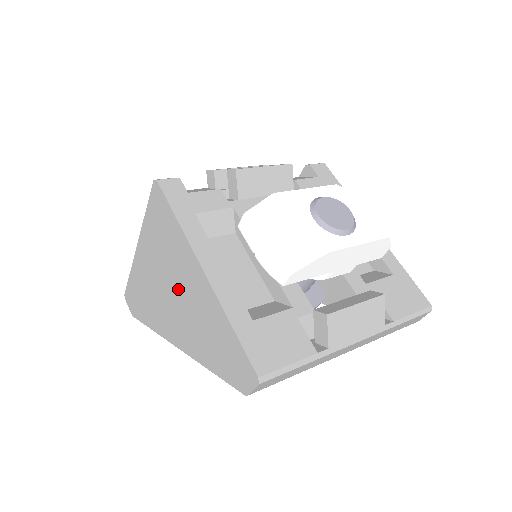
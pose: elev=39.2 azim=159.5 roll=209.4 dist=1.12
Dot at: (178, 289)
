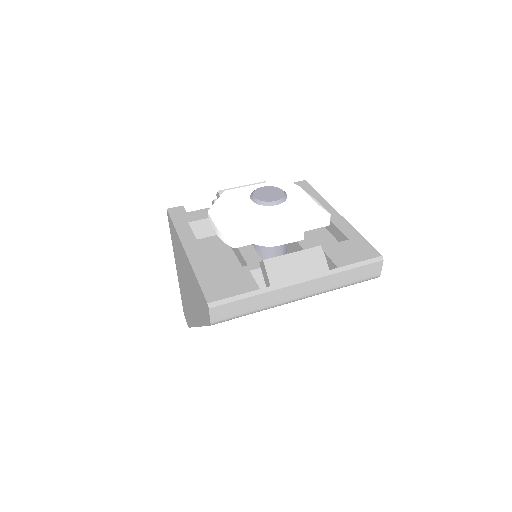
Dot at: (186, 278)
